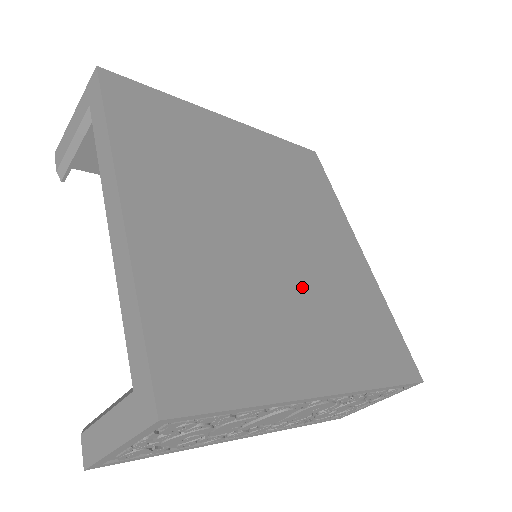
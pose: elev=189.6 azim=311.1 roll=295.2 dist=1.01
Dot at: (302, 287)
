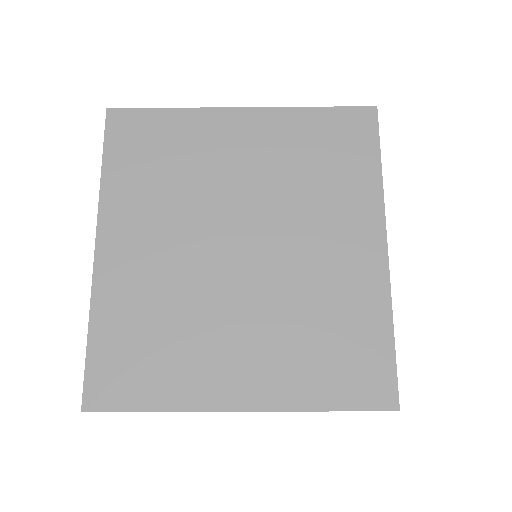
Dot at: (259, 305)
